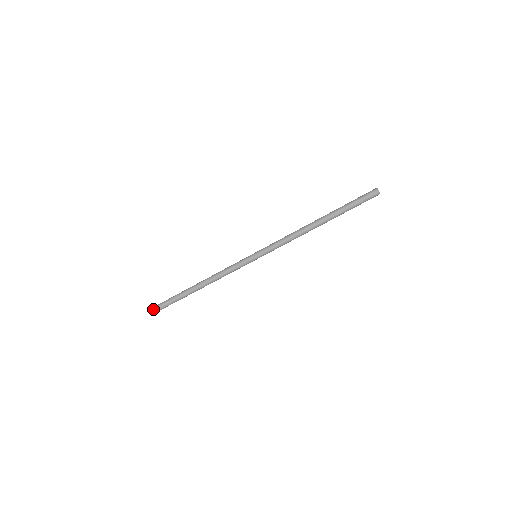
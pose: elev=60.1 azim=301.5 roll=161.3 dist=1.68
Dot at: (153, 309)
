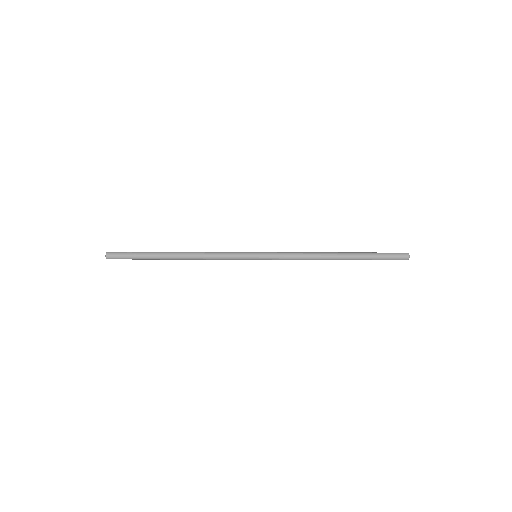
Dot at: (108, 257)
